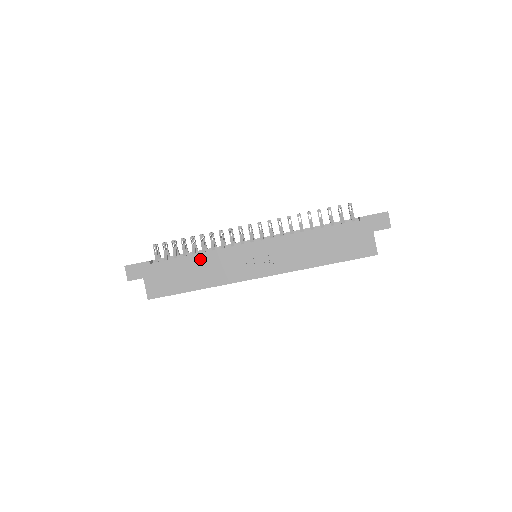
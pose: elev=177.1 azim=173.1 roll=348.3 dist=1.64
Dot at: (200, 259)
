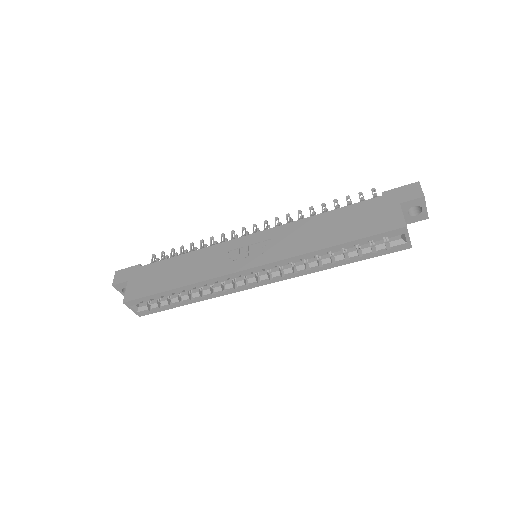
Dot at: (191, 256)
